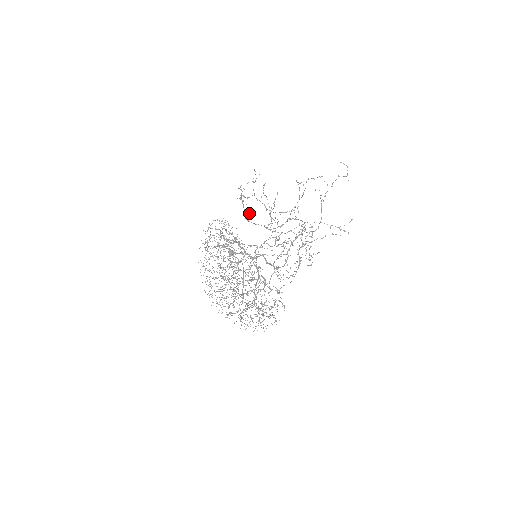
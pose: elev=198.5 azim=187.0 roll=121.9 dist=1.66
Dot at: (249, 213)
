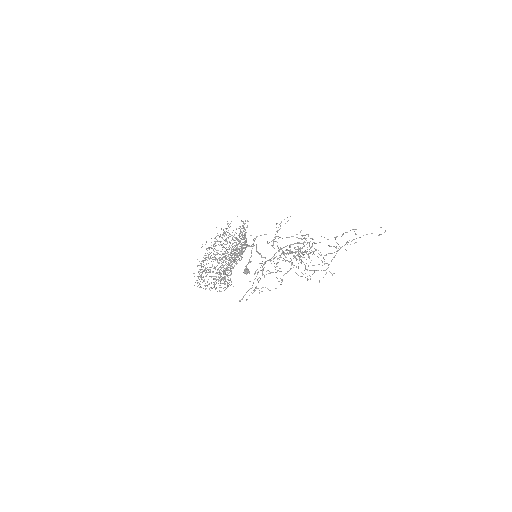
Dot at: occluded
